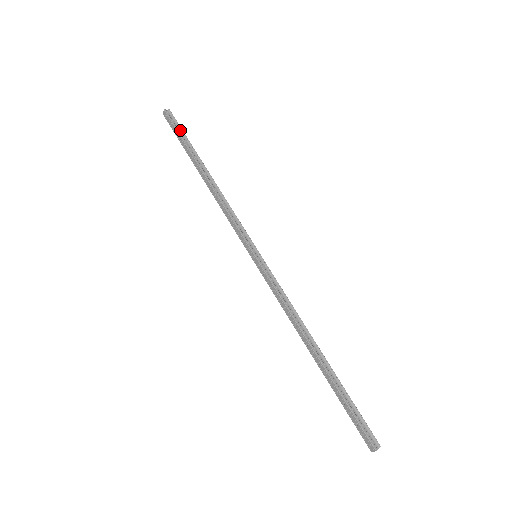
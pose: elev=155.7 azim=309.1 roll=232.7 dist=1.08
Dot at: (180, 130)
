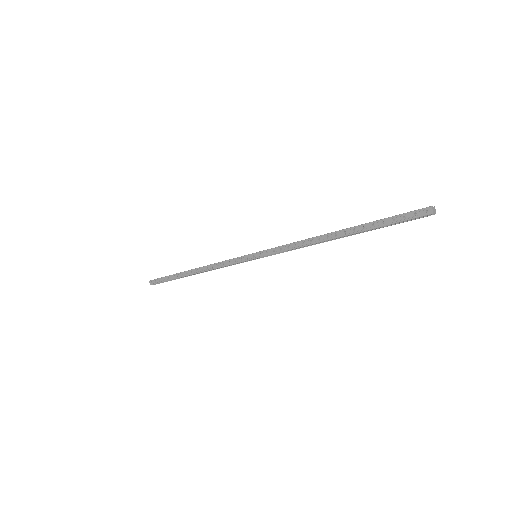
Dot at: (165, 278)
